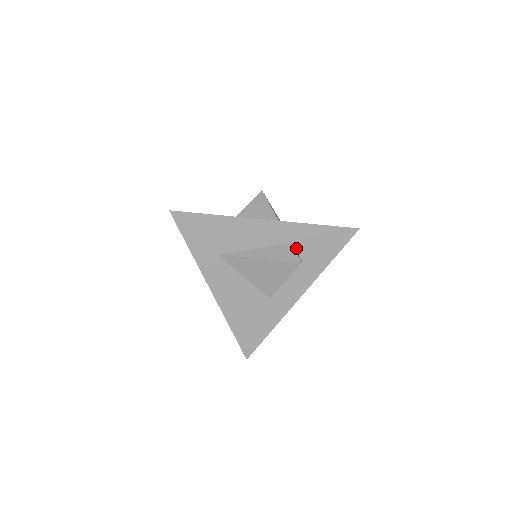
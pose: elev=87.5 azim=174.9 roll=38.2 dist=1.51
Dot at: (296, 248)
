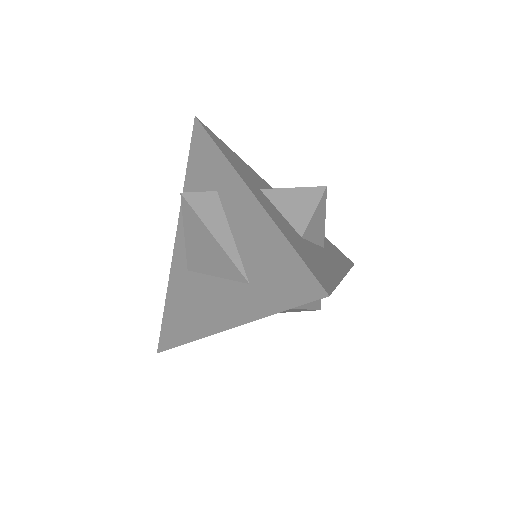
Dot at: occluded
